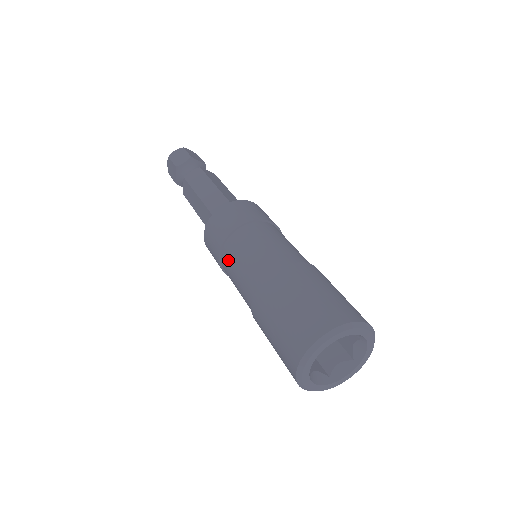
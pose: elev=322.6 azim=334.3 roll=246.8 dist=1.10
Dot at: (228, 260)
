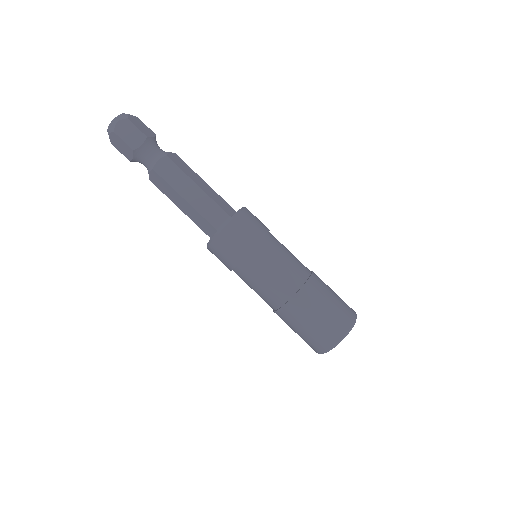
Dot at: (247, 274)
